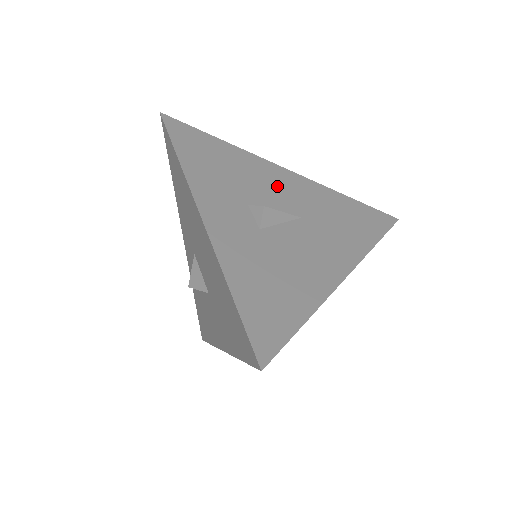
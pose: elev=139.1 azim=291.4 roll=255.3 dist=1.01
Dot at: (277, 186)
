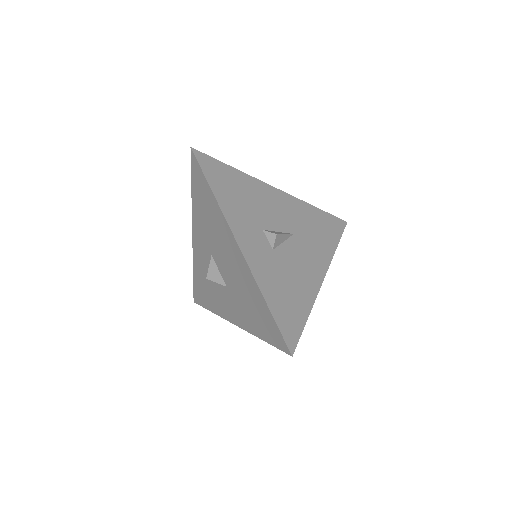
Dot at: (276, 208)
